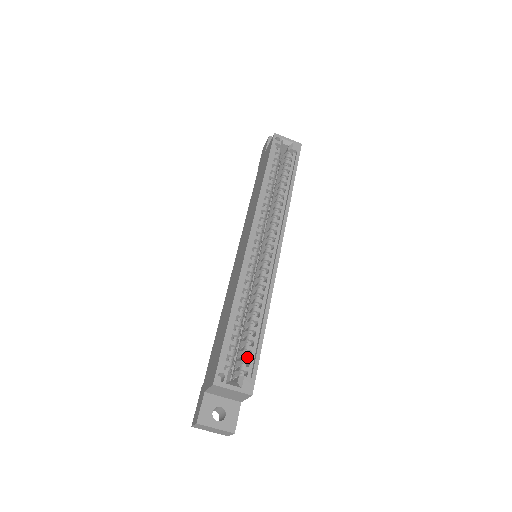
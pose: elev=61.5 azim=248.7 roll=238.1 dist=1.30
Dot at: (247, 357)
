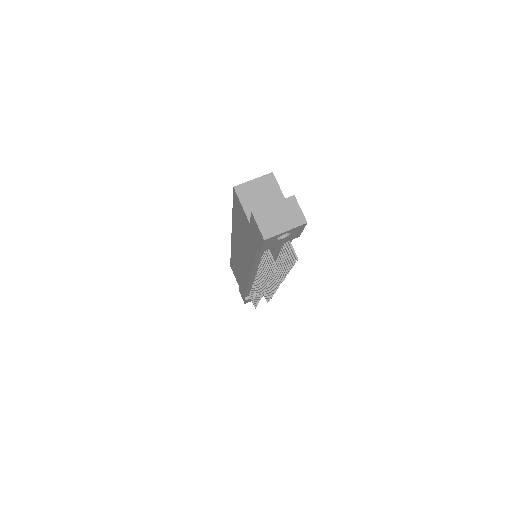
Dot at: occluded
